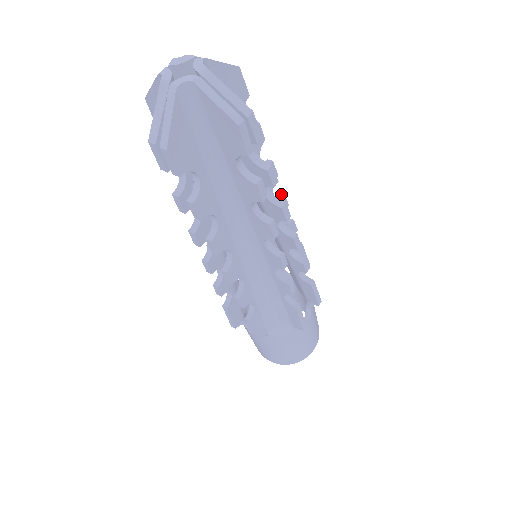
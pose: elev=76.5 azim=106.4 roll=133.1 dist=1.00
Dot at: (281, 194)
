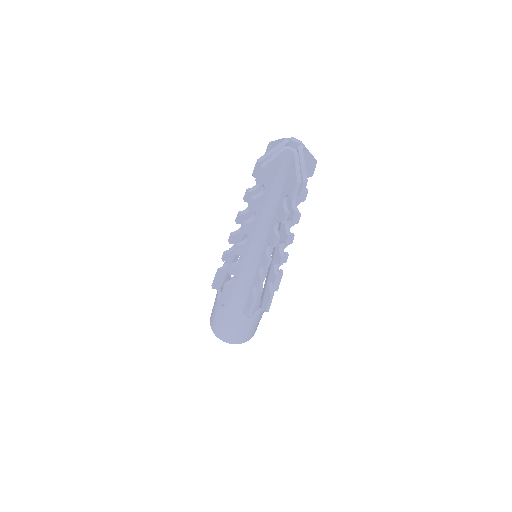
Dot at: (293, 234)
